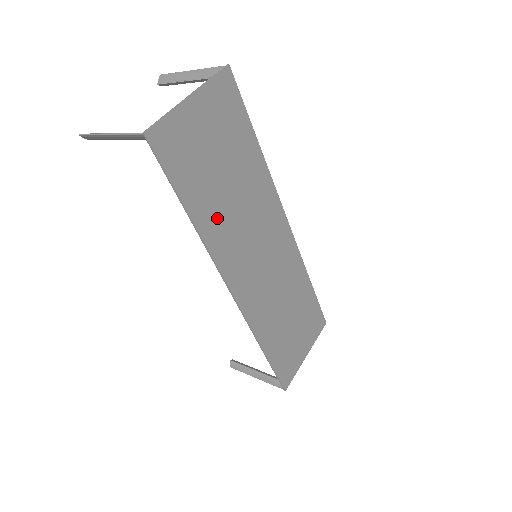
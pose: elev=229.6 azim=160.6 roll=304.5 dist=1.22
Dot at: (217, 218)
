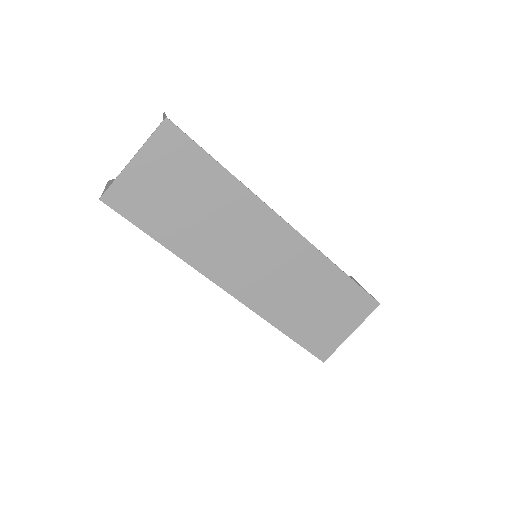
Dot at: (190, 239)
